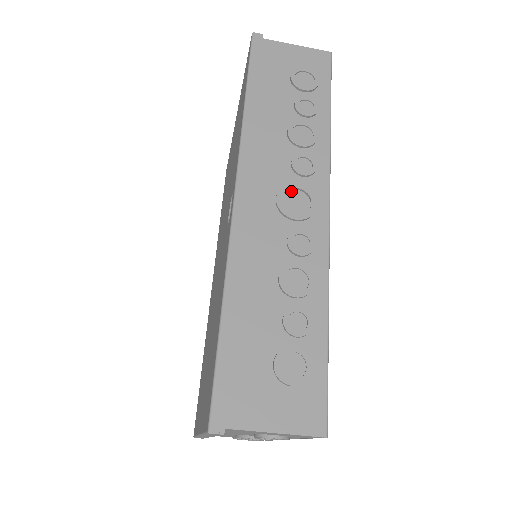
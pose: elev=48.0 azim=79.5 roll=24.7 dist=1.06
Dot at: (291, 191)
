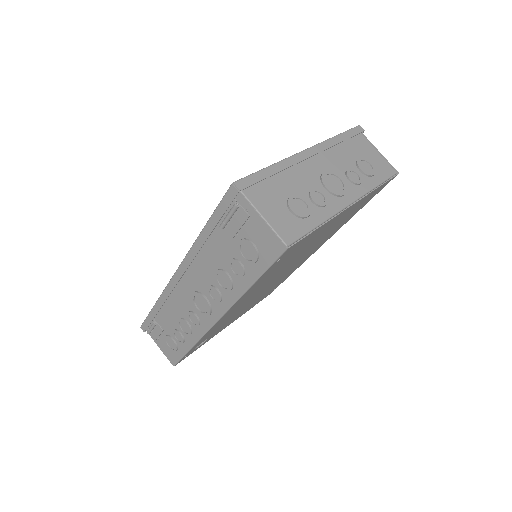
Dot at: occluded
